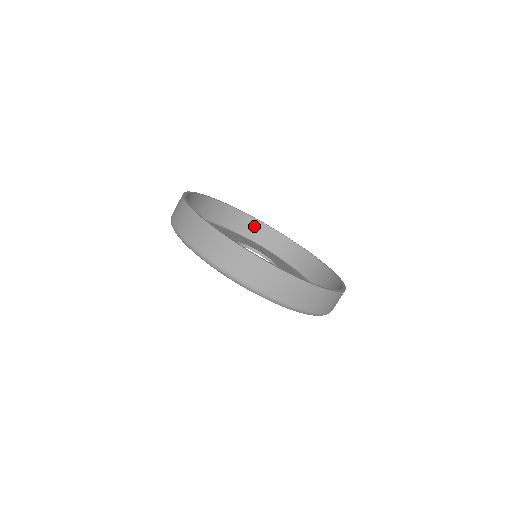
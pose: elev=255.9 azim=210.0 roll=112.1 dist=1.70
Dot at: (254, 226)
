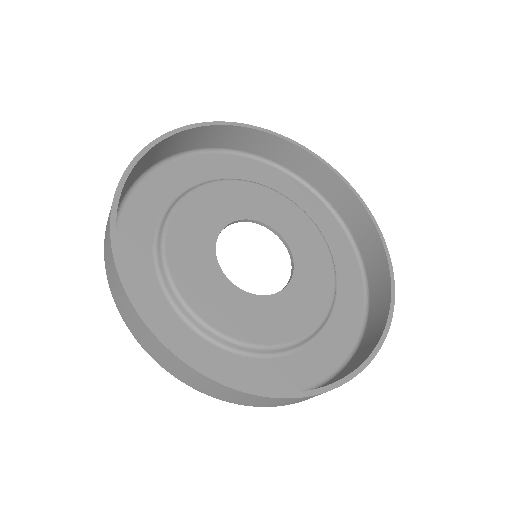
Dot at: (345, 197)
